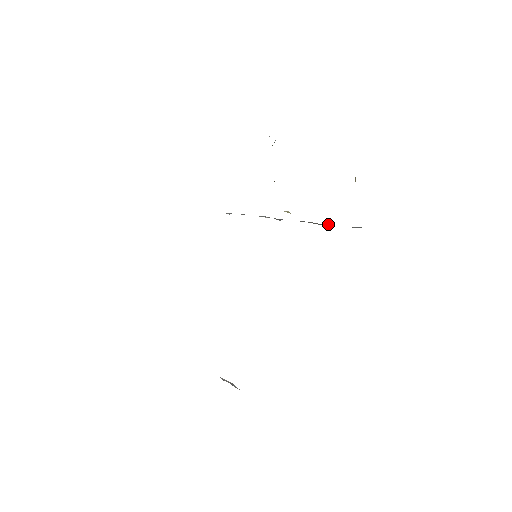
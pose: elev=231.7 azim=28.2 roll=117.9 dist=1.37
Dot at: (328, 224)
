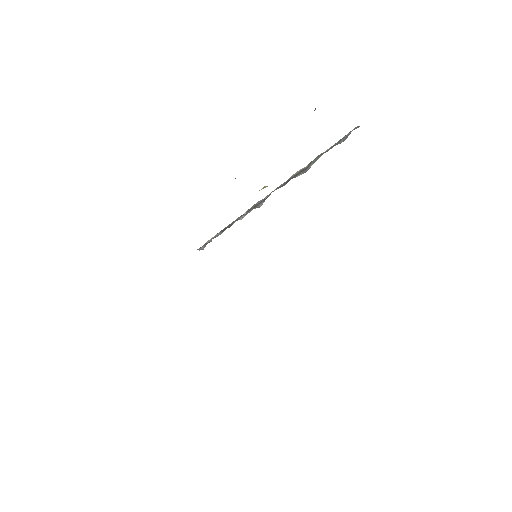
Dot at: (313, 163)
